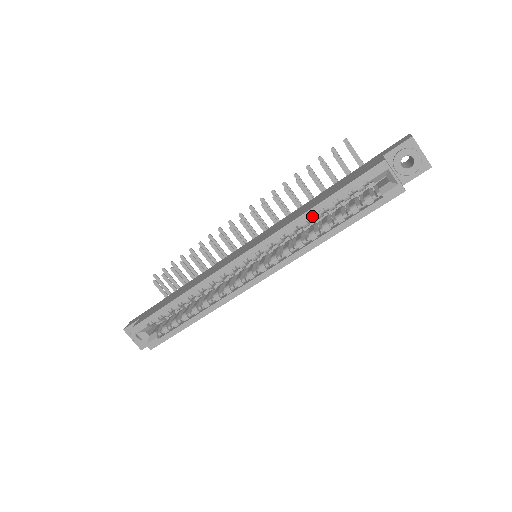
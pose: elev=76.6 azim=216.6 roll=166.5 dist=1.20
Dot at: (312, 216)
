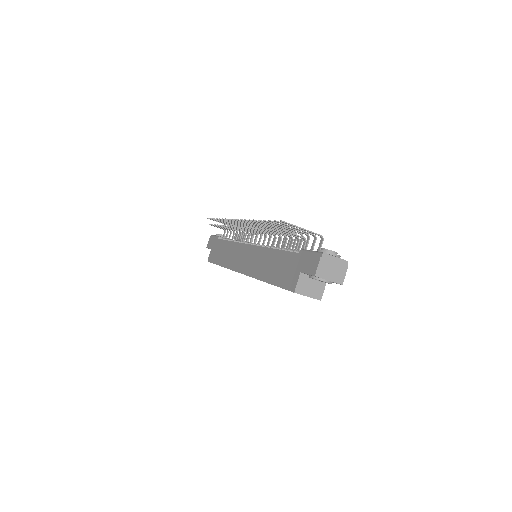
Dot at: occluded
